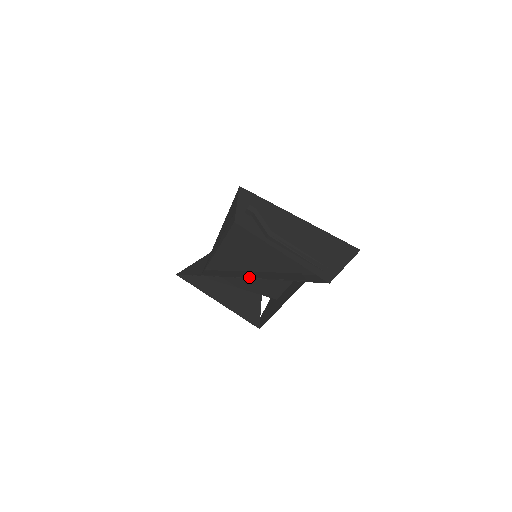
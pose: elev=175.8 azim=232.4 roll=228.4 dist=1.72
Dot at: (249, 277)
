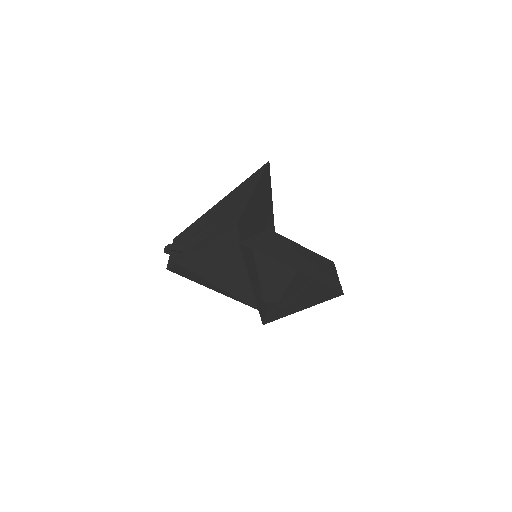
Dot at: (250, 280)
